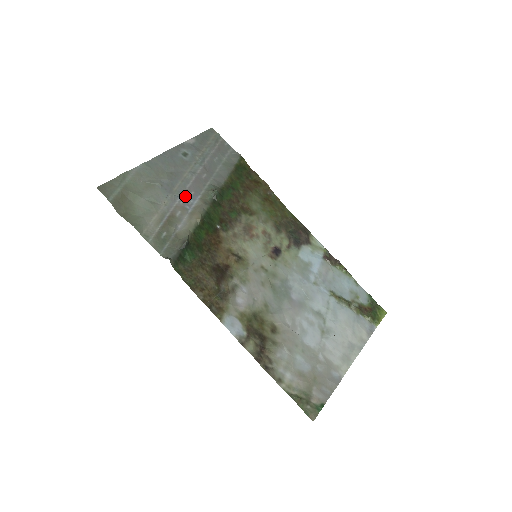
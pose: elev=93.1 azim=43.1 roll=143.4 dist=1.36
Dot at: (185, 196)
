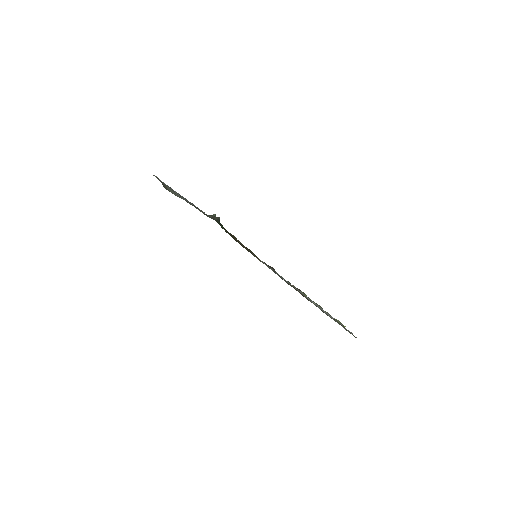
Dot at: occluded
